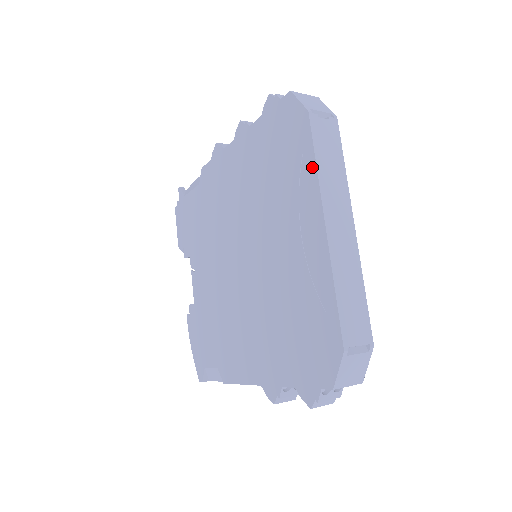
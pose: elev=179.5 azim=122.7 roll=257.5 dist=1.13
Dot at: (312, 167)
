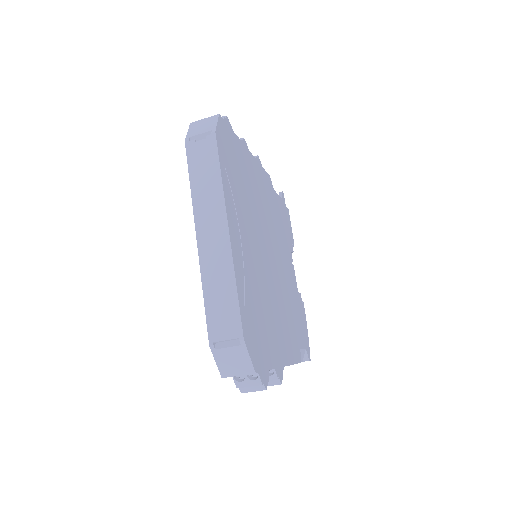
Dot at: (192, 188)
